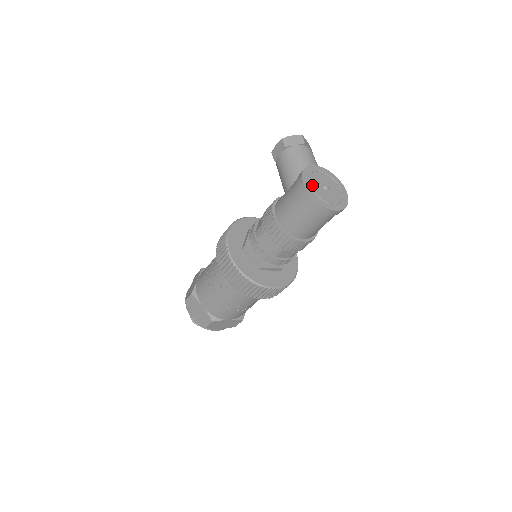
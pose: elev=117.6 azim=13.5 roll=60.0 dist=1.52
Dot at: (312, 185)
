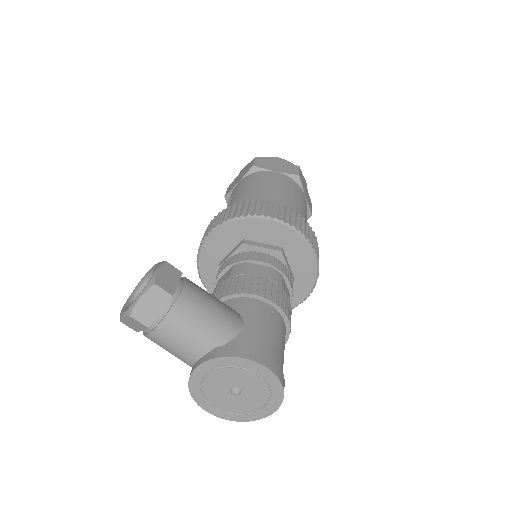
Dot at: (218, 405)
